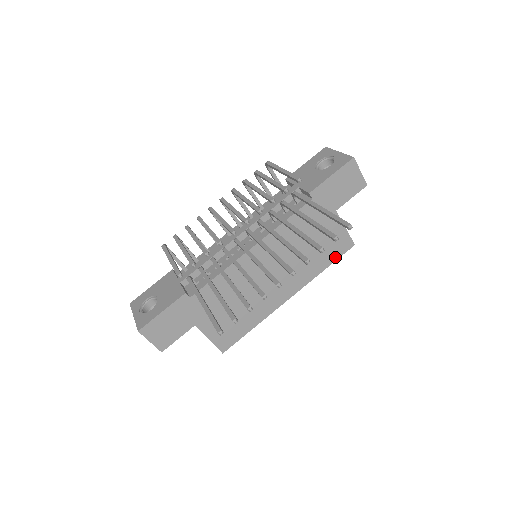
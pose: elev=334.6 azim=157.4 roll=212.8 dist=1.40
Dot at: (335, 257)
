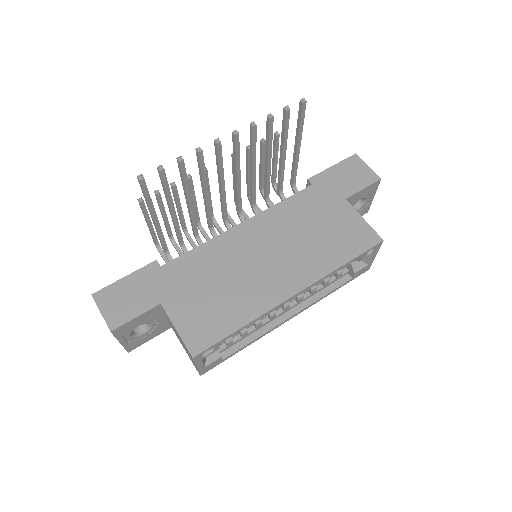
Dot at: (357, 251)
